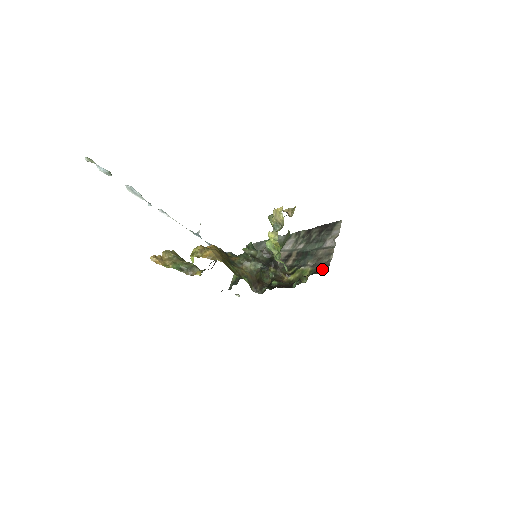
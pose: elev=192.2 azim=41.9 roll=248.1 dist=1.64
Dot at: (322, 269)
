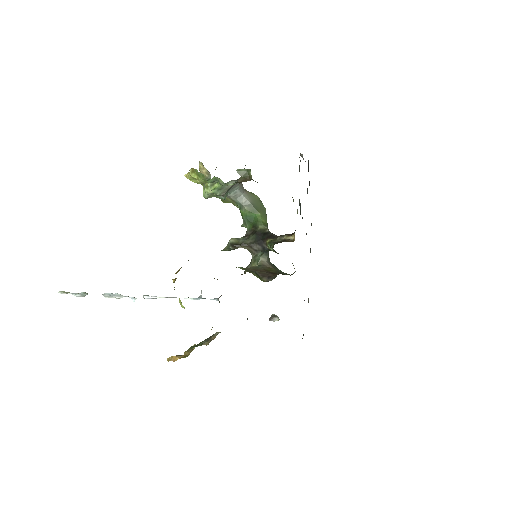
Dot at: occluded
